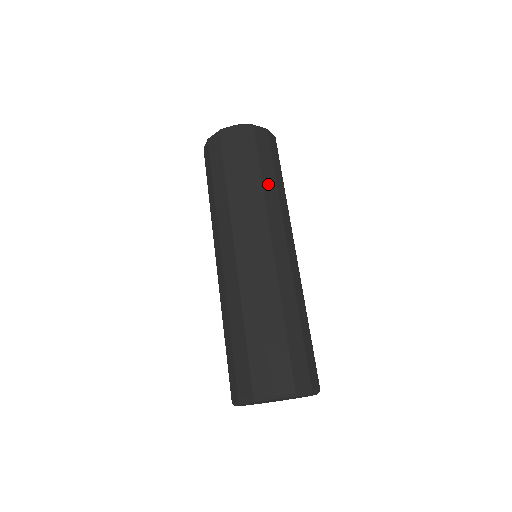
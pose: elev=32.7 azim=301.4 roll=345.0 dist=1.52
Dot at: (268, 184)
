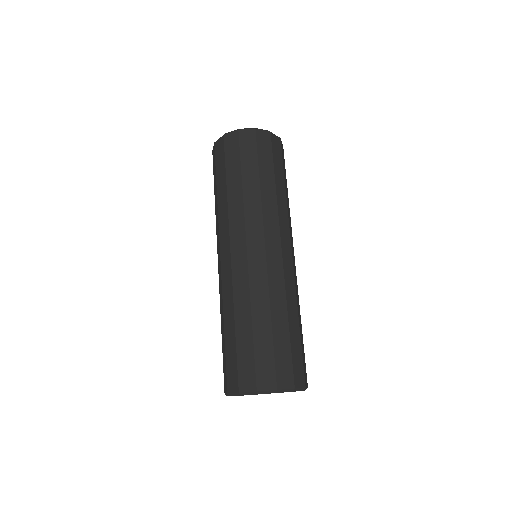
Dot at: (233, 191)
